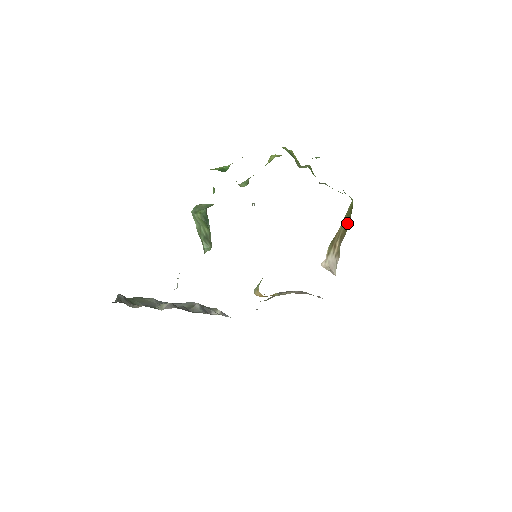
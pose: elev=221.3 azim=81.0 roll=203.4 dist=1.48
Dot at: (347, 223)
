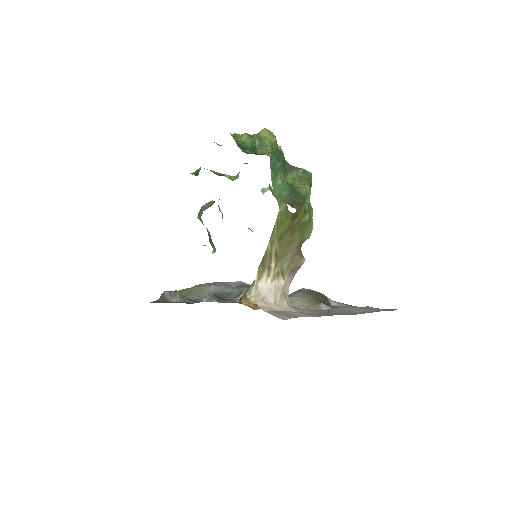
Dot at: (285, 236)
